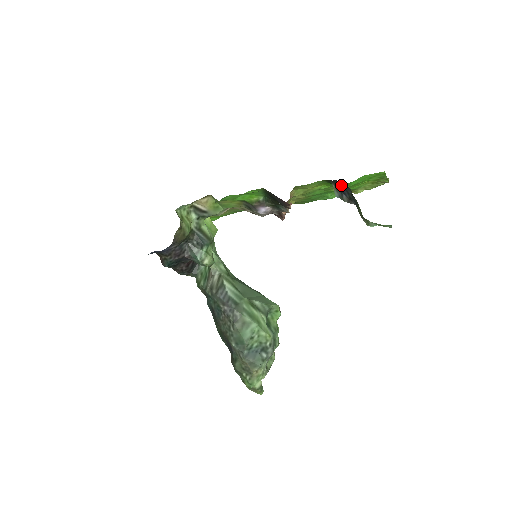
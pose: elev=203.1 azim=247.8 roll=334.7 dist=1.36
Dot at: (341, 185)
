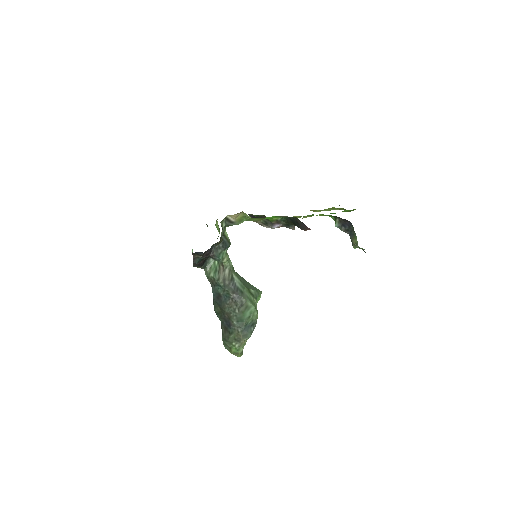
Dot at: (346, 222)
